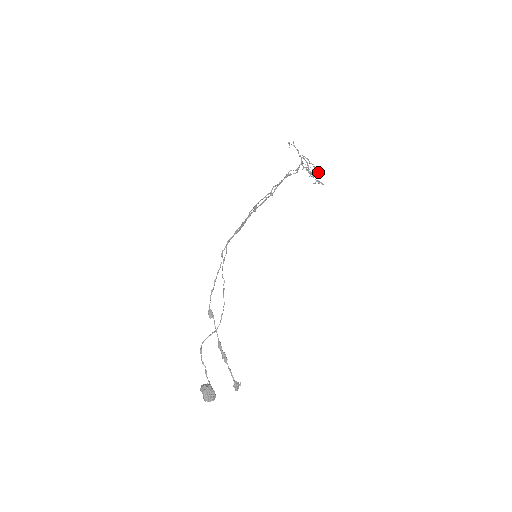
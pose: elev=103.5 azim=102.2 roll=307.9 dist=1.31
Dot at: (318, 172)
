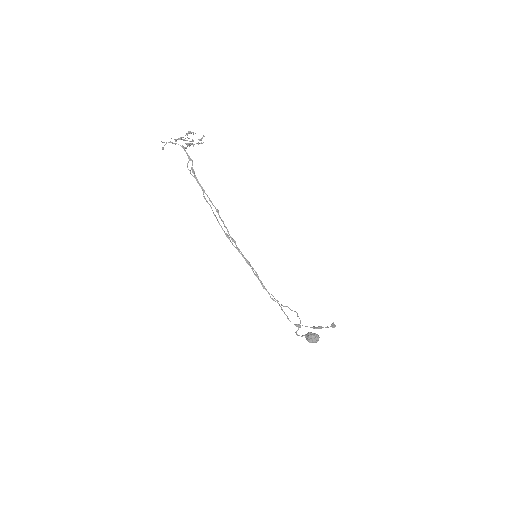
Dot at: (193, 134)
